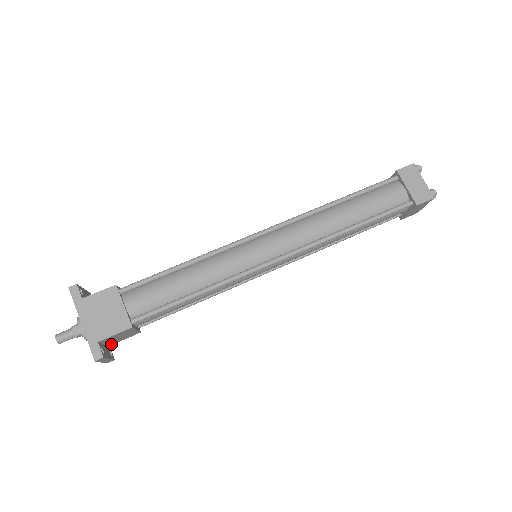
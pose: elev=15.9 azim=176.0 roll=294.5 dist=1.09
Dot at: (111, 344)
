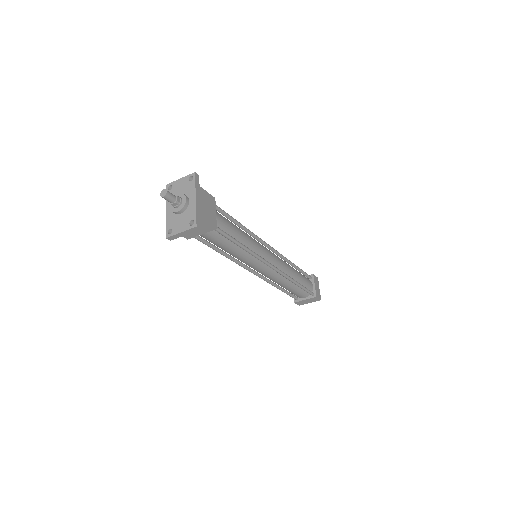
Dot at: occluded
